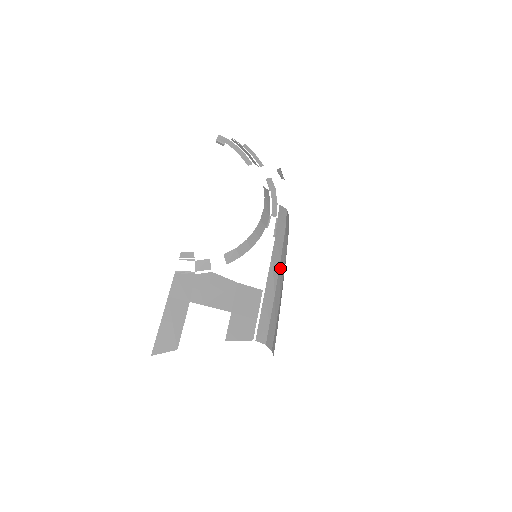
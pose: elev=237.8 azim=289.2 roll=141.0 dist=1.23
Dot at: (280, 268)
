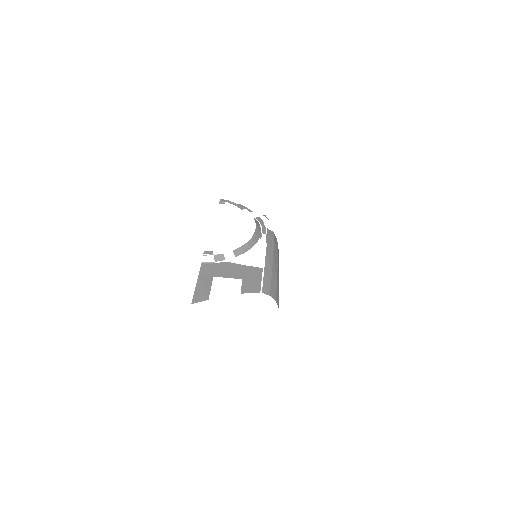
Dot at: (274, 259)
